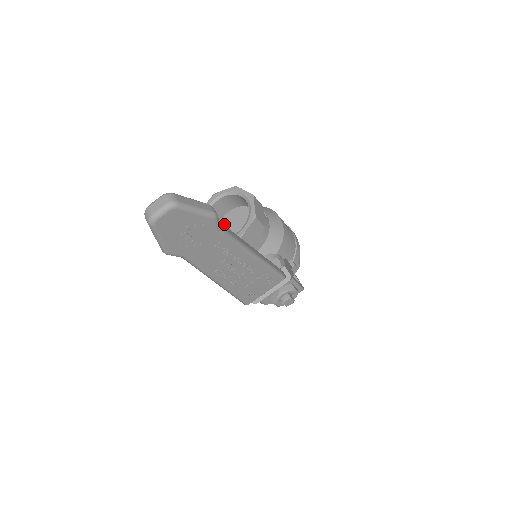
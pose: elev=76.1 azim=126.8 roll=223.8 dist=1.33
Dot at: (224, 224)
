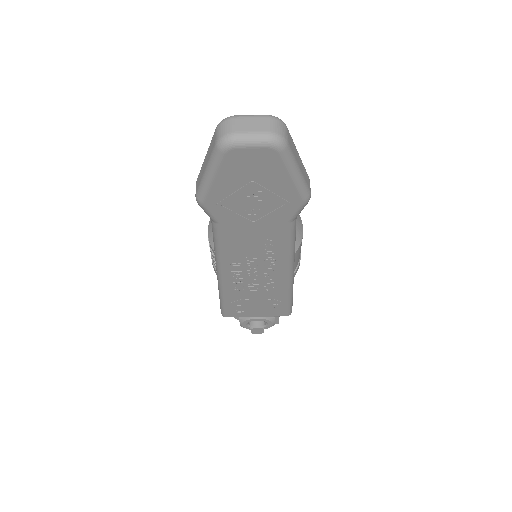
Dot at: occluded
